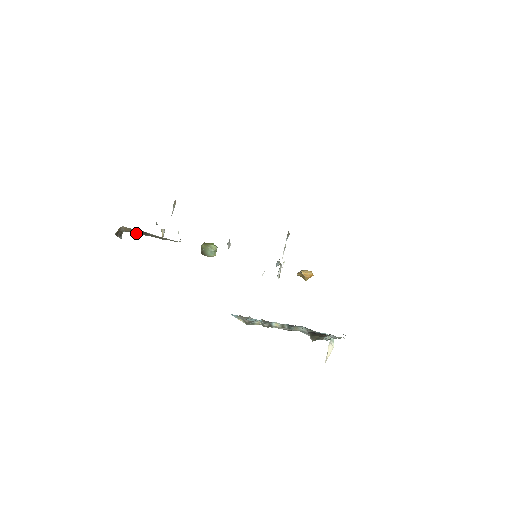
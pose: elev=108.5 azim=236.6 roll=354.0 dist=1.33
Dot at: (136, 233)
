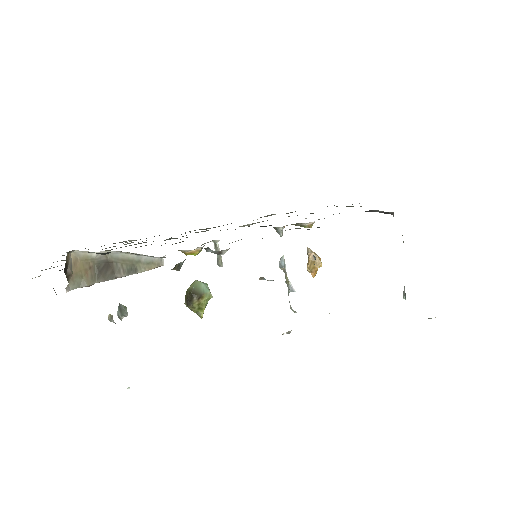
Dot at: (90, 283)
